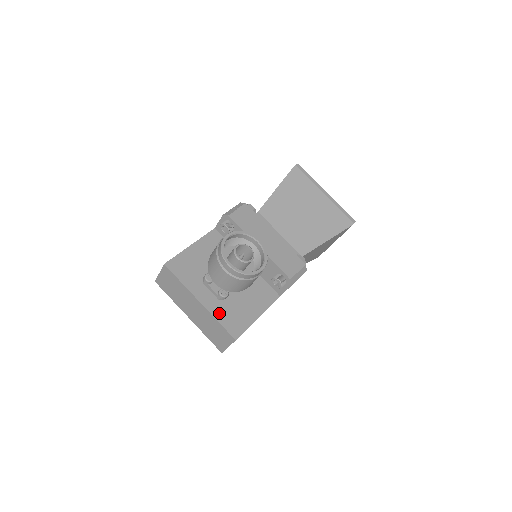
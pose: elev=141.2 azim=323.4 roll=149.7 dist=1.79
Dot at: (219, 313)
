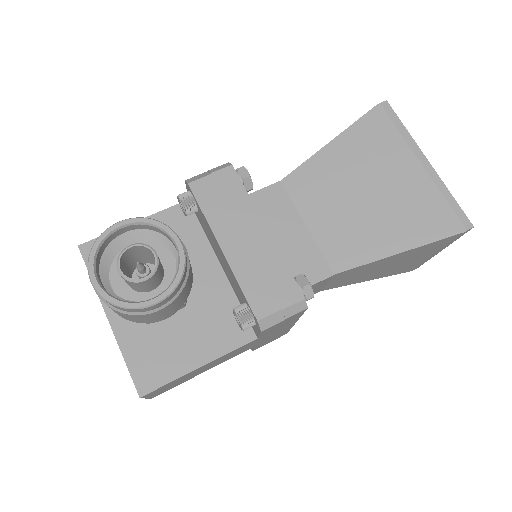
Dot at: (131, 344)
